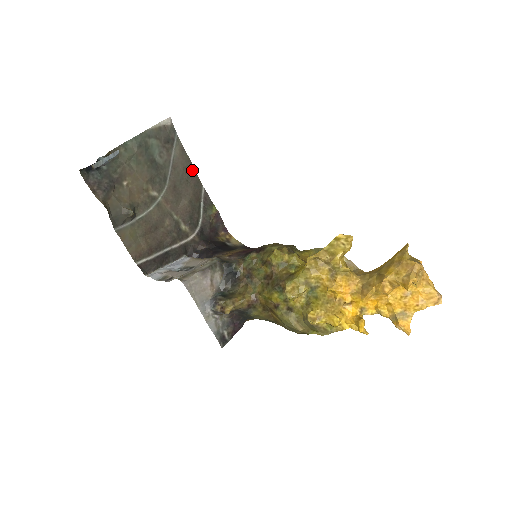
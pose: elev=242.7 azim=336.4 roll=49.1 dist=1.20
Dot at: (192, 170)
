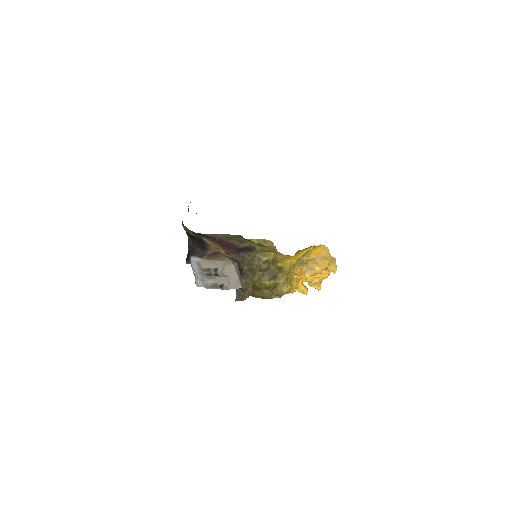
Dot at: occluded
